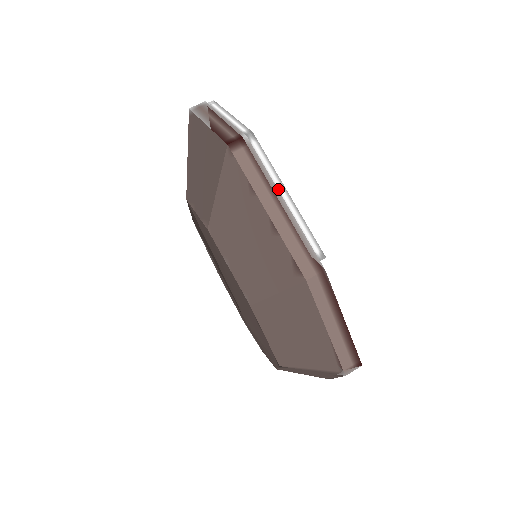
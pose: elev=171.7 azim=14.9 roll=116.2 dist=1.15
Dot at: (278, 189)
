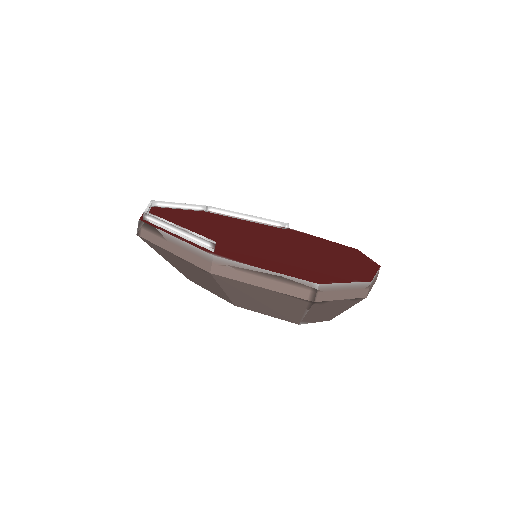
Dot at: (171, 230)
